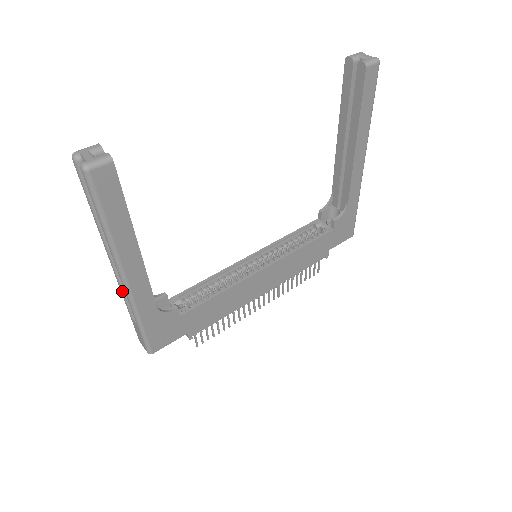
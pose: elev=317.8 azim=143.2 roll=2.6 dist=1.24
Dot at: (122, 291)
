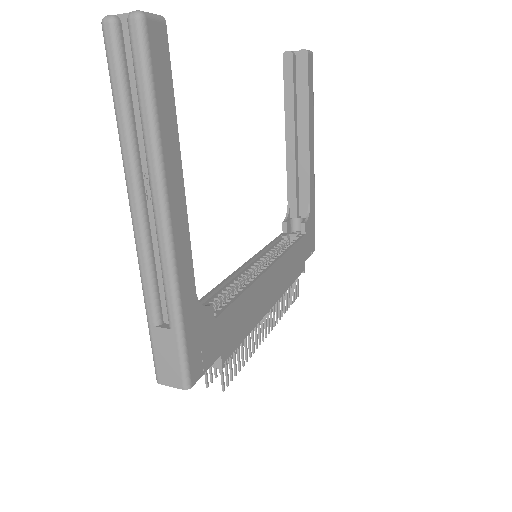
Dot at: (147, 273)
